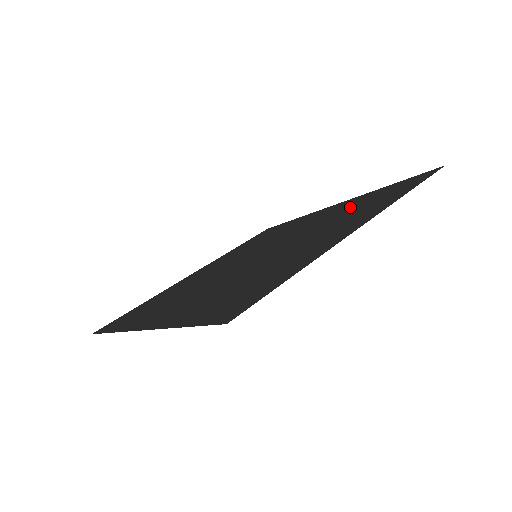
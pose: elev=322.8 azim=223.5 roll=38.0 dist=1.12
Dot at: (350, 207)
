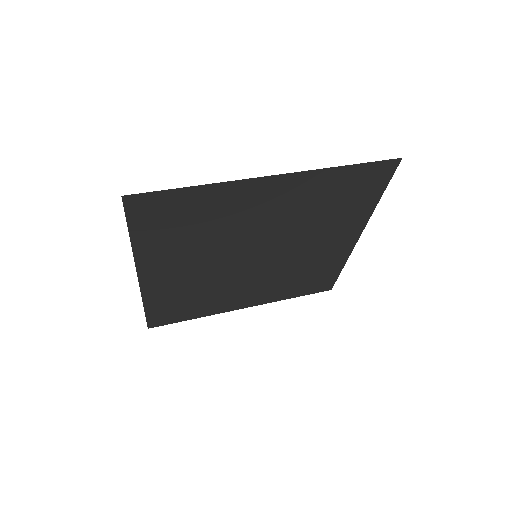
Dot at: (335, 213)
